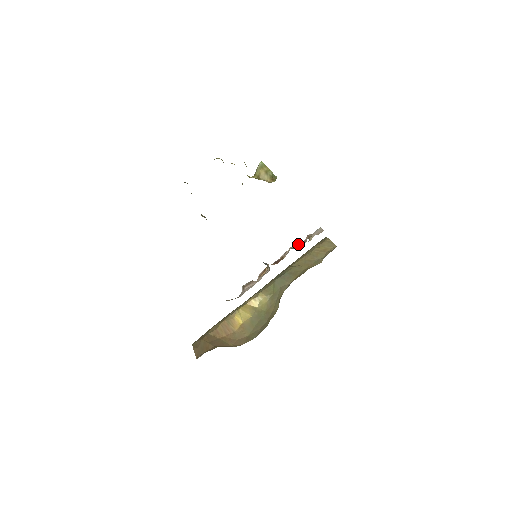
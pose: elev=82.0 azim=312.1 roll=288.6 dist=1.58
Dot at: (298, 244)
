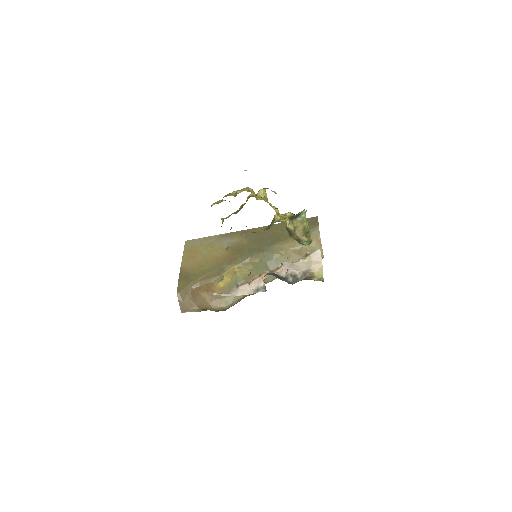
Dot at: (296, 271)
